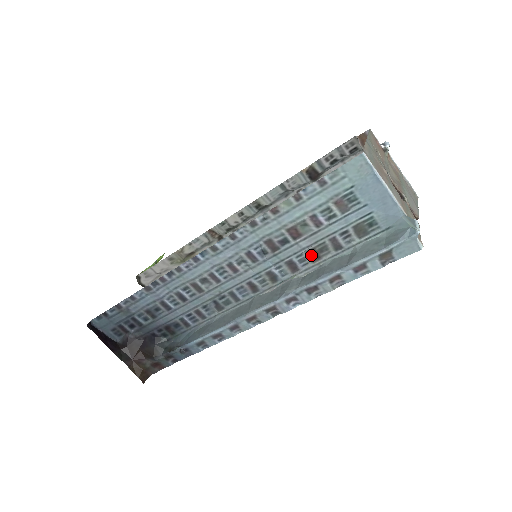
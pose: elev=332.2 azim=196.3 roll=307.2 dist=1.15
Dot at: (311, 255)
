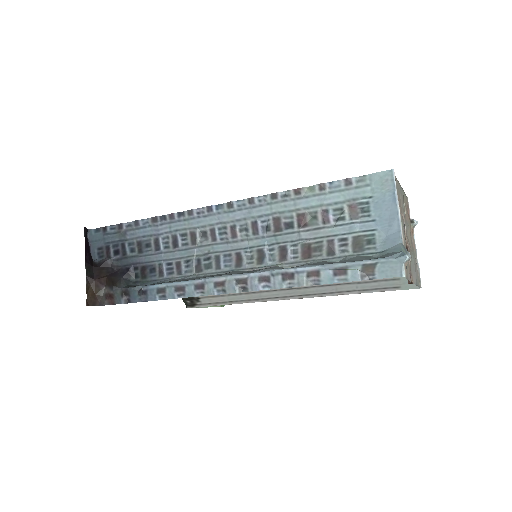
Dot at: (304, 250)
